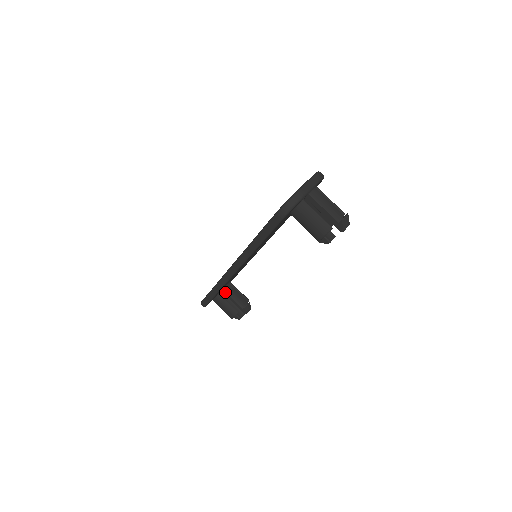
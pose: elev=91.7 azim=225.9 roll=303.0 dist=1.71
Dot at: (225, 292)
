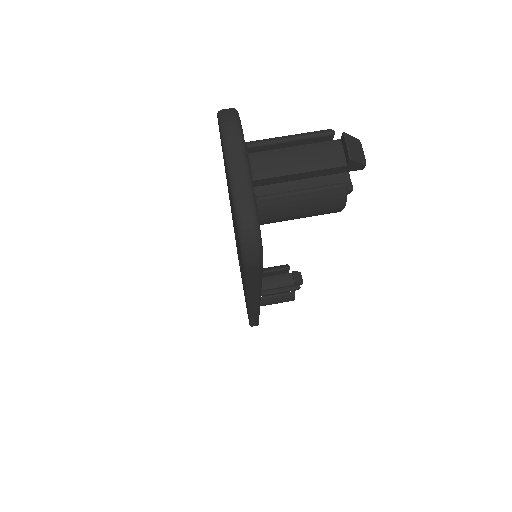
Dot at: occluded
